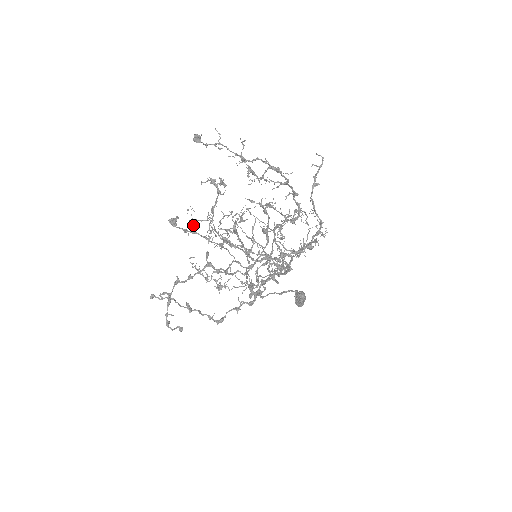
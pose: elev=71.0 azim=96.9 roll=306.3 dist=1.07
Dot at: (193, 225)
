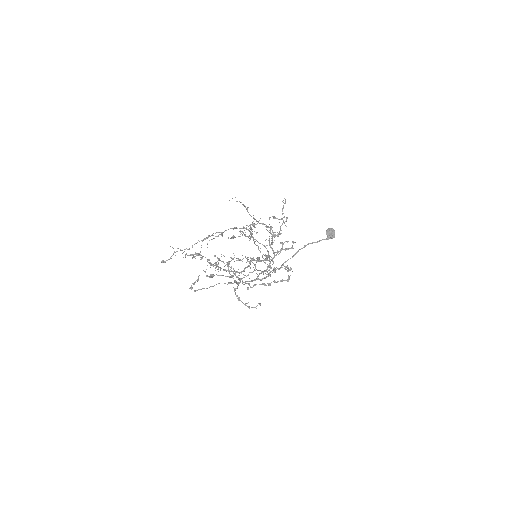
Dot at: (216, 266)
